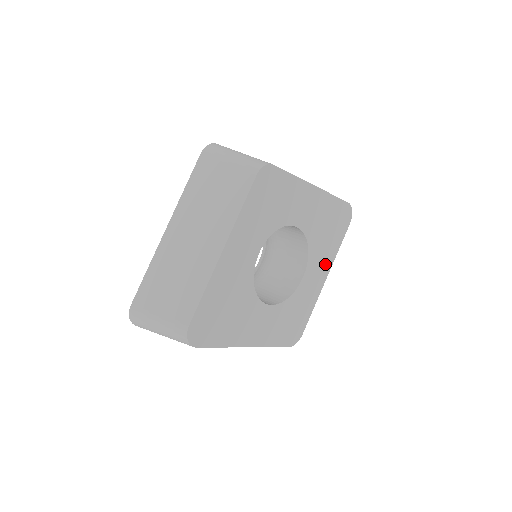
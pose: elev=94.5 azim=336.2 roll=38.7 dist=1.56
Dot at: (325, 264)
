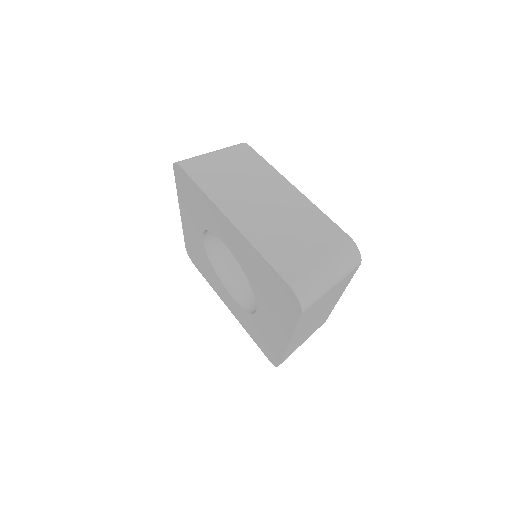
Dot at: occluded
